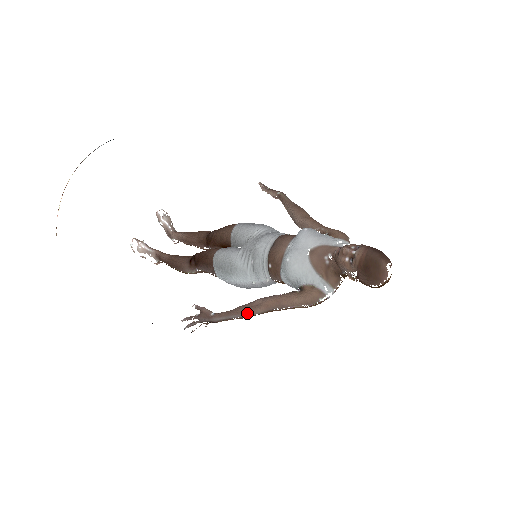
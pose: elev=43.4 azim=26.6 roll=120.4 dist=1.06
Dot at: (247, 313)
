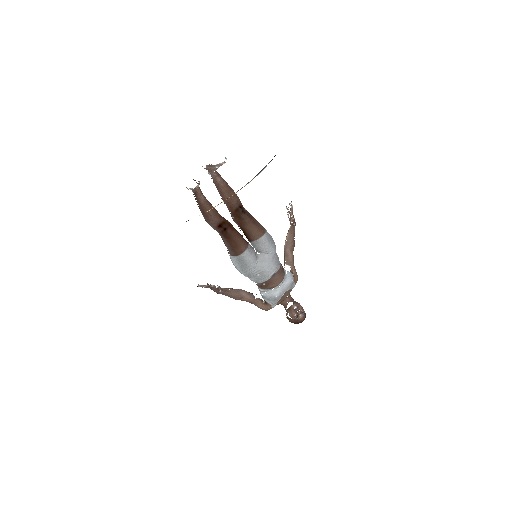
Dot at: (236, 299)
